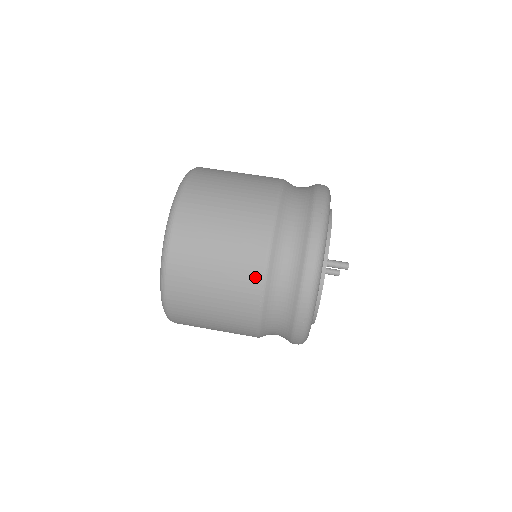
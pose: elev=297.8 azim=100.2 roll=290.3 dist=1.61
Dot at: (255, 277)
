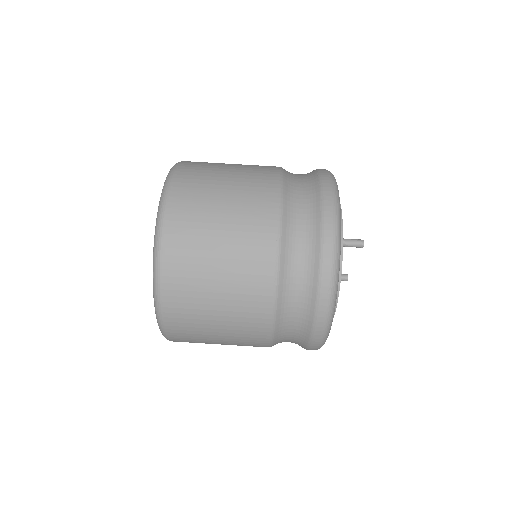
Dot at: (268, 240)
